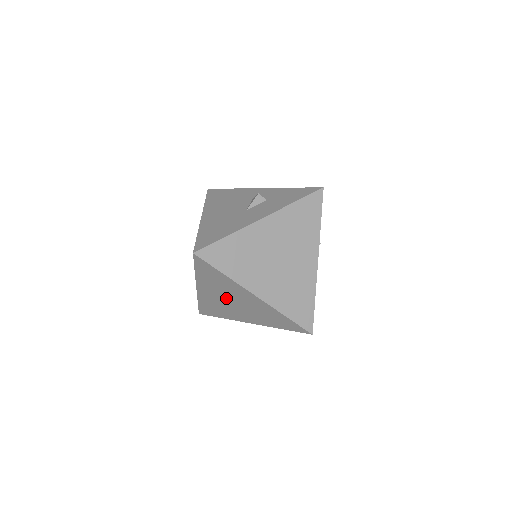
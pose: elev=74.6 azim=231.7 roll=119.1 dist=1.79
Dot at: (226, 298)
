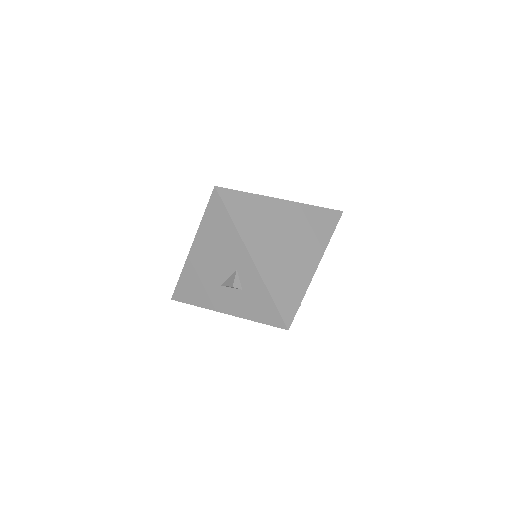
Dot at: occluded
